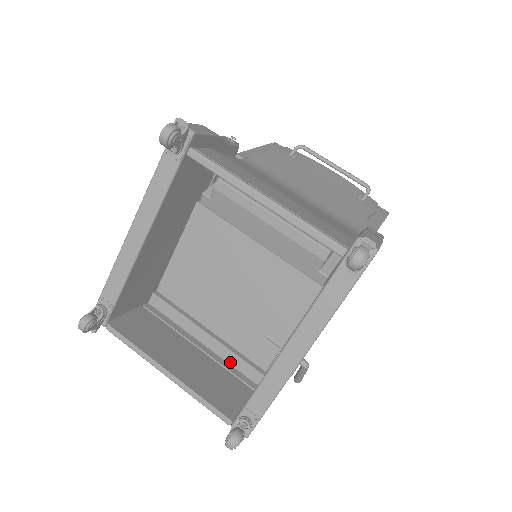
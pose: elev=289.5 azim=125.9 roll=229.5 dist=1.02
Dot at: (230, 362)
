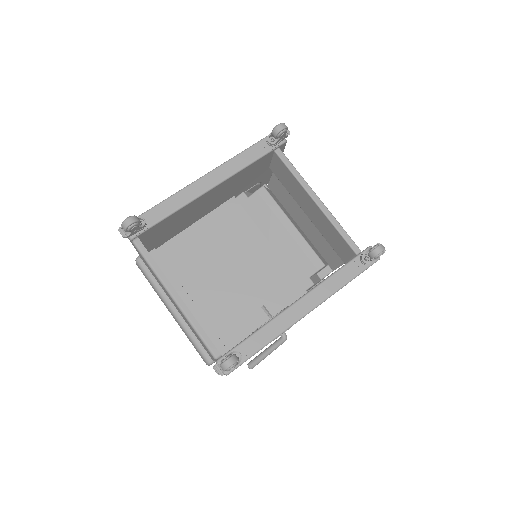
Dot at: occluded
